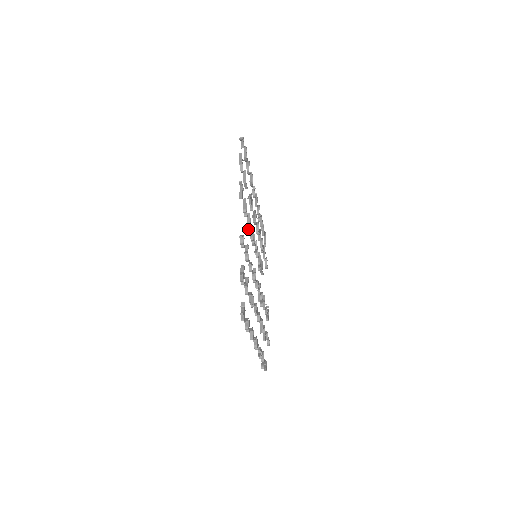
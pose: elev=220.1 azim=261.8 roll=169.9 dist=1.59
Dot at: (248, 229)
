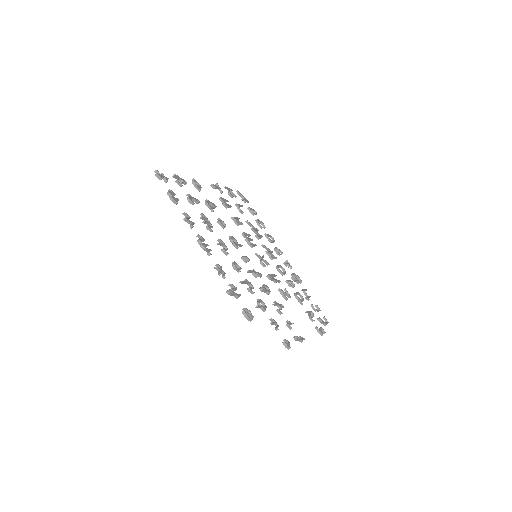
Dot at: occluded
